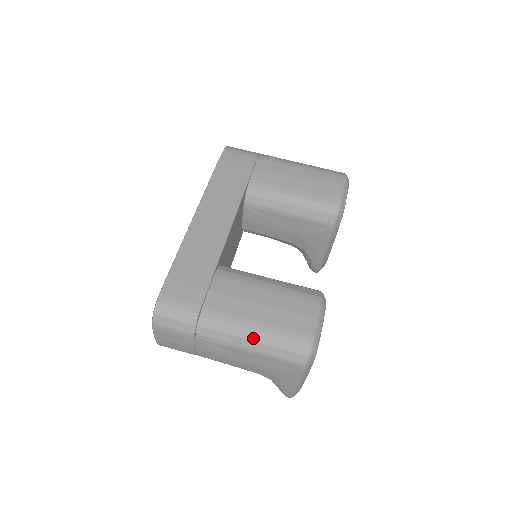
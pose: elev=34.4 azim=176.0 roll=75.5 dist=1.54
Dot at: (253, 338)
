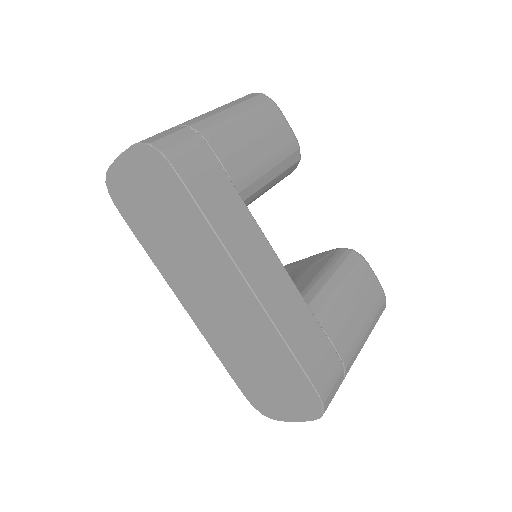
Dot at: occluded
